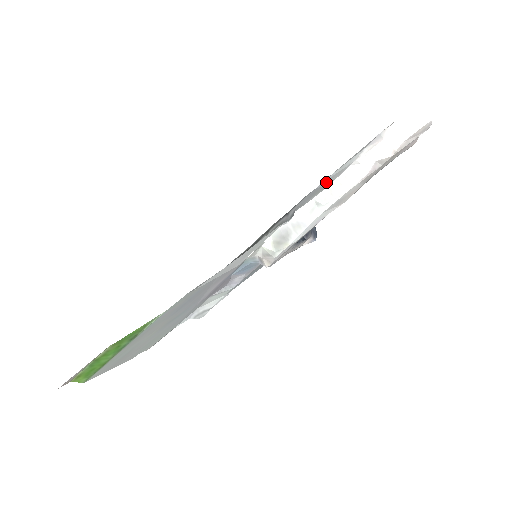
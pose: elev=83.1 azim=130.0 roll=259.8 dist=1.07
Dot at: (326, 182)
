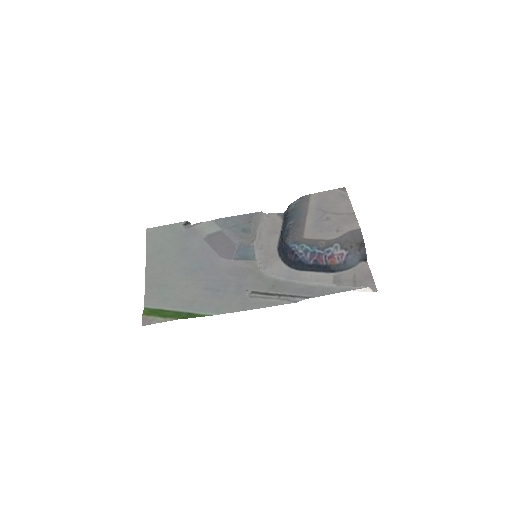
Dot at: (320, 293)
